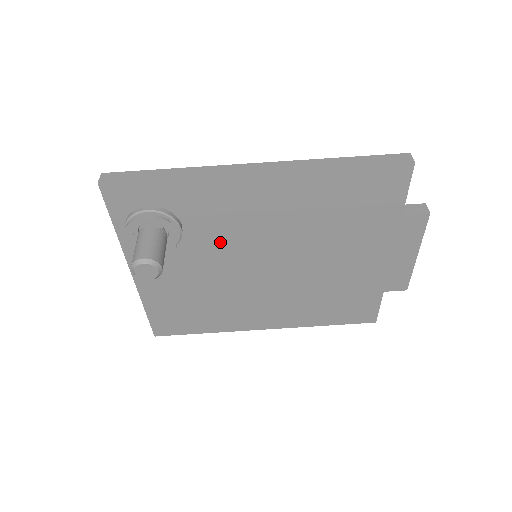
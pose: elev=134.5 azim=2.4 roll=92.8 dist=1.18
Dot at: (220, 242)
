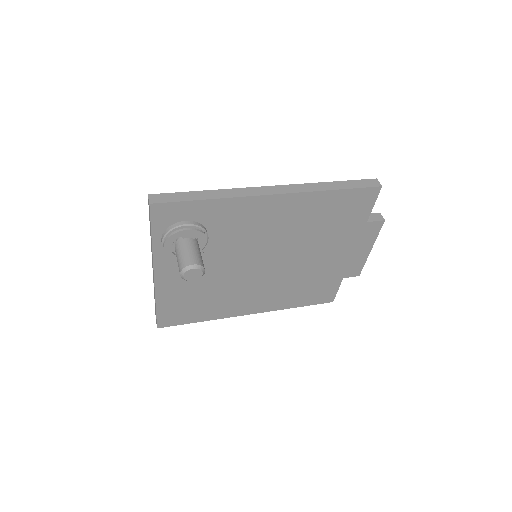
Dot at: (234, 247)
